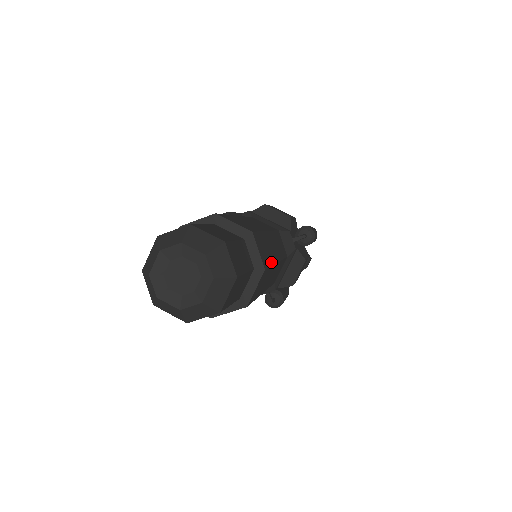
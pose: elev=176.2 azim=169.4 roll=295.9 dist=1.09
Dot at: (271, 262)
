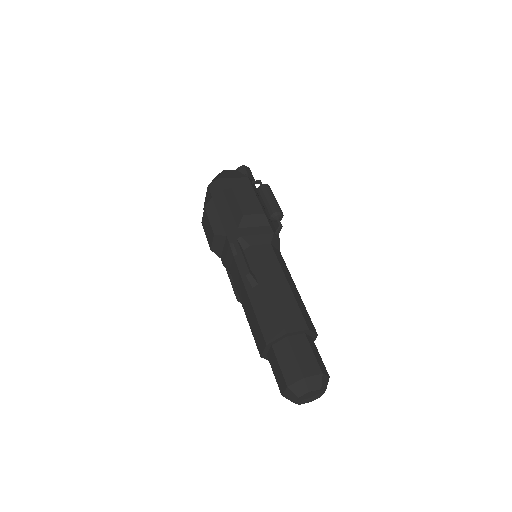
Dot at: (306, 311)
